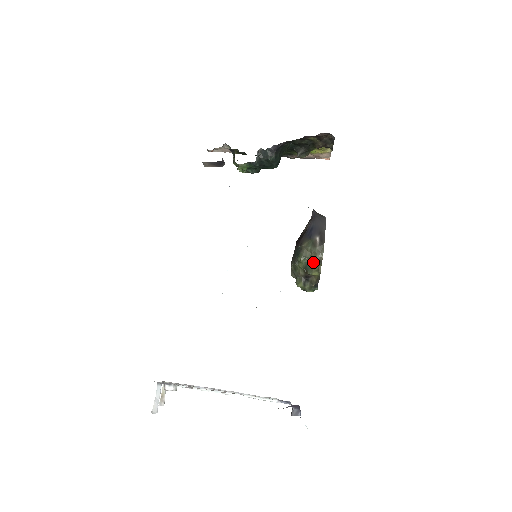
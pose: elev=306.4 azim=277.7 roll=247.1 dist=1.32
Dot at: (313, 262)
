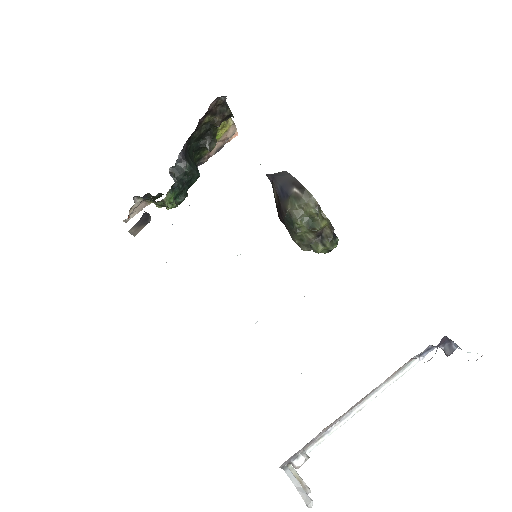
Dot at: (312, 214)
